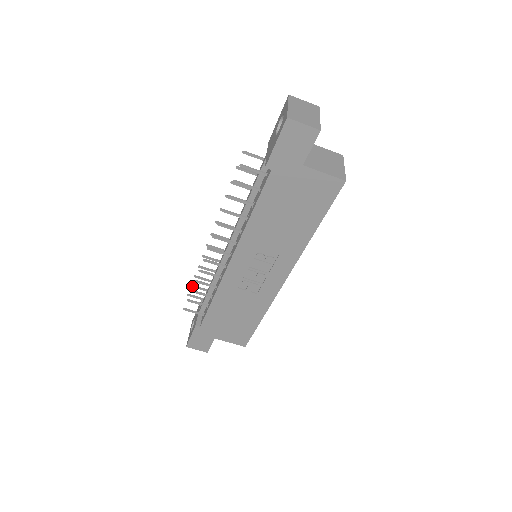
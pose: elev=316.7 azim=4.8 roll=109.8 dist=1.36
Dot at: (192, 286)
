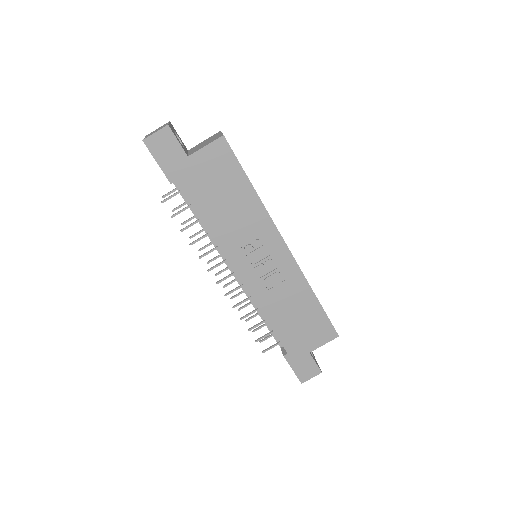
Dot at: (254, 331)
